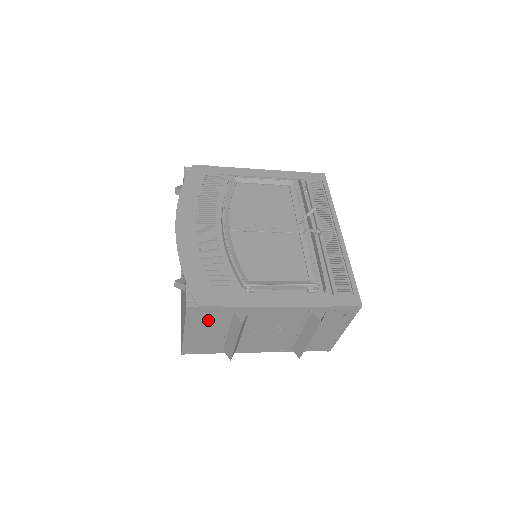
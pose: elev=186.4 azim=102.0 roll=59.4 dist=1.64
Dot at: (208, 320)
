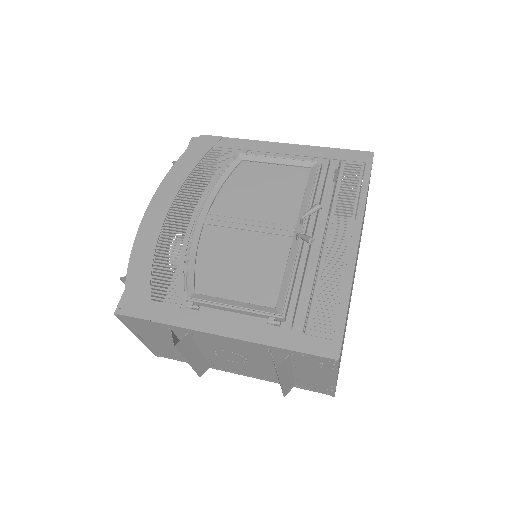
Dot at: (151, 331)
